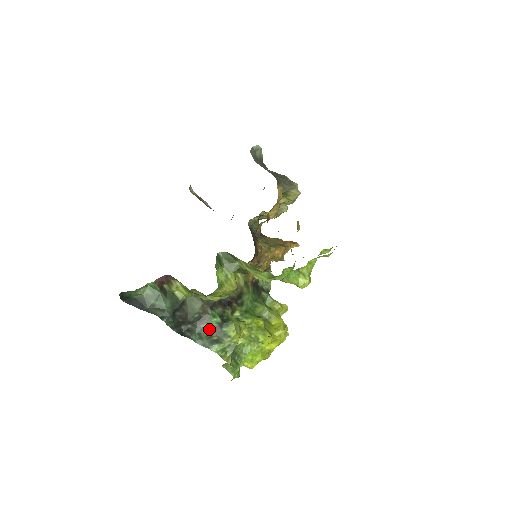
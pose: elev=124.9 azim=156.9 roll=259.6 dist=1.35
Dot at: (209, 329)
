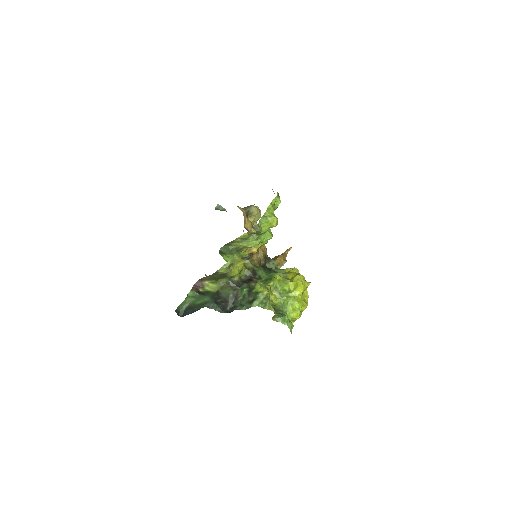
Dot at: (245, 298)
